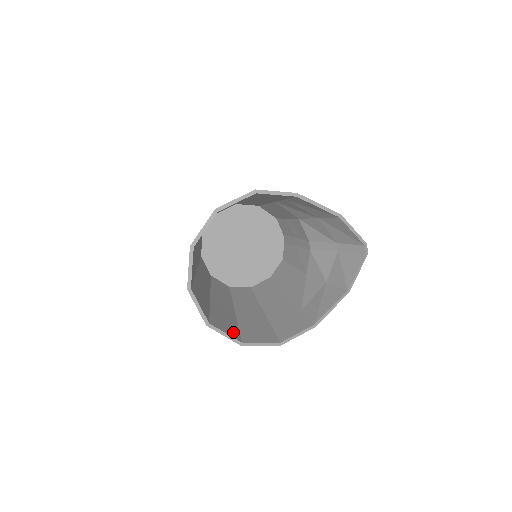
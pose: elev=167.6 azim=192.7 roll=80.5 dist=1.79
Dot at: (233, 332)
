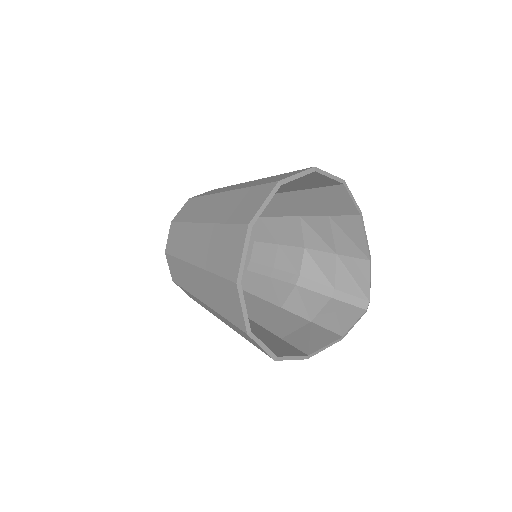
Dot at: occluded
